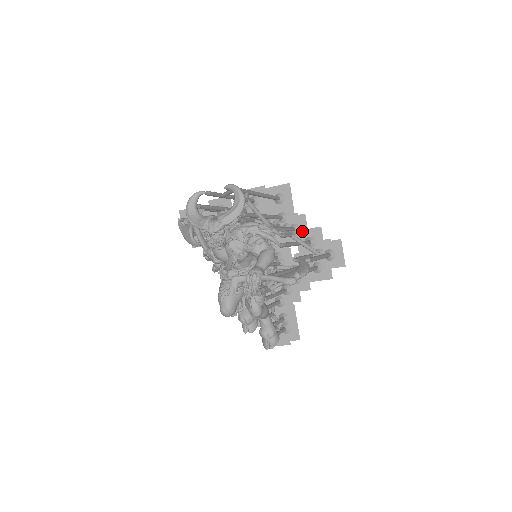
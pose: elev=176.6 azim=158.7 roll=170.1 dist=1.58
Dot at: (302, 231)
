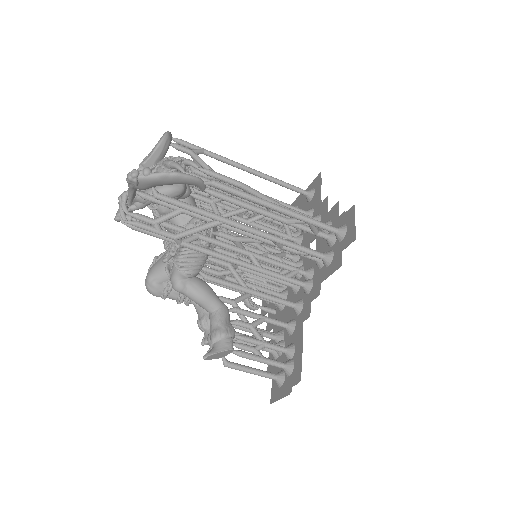
Dot at: (322, 219)
